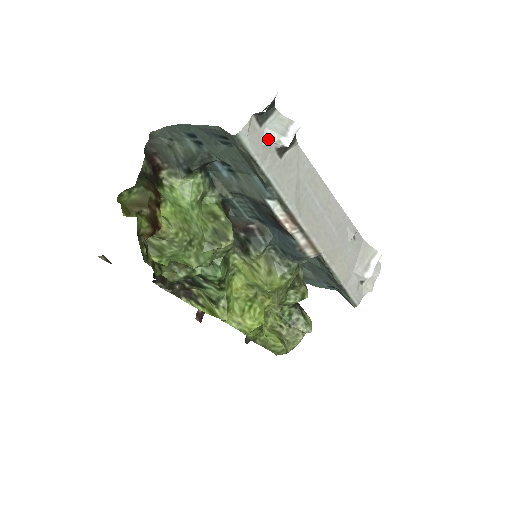
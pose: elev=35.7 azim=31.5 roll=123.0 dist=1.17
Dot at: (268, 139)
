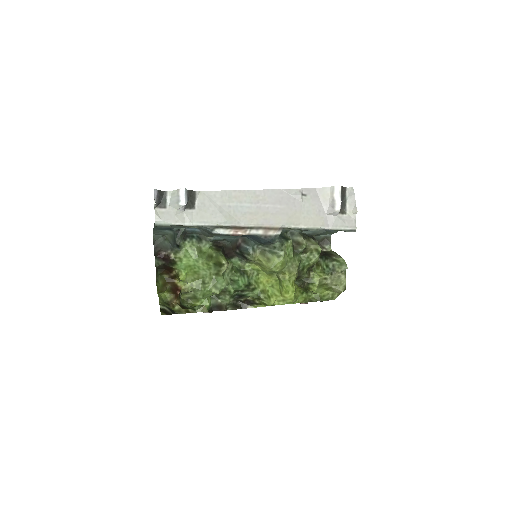
Dot at: (175, 210)
